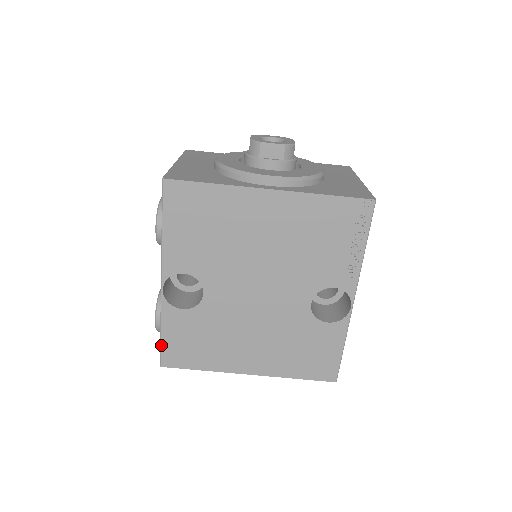
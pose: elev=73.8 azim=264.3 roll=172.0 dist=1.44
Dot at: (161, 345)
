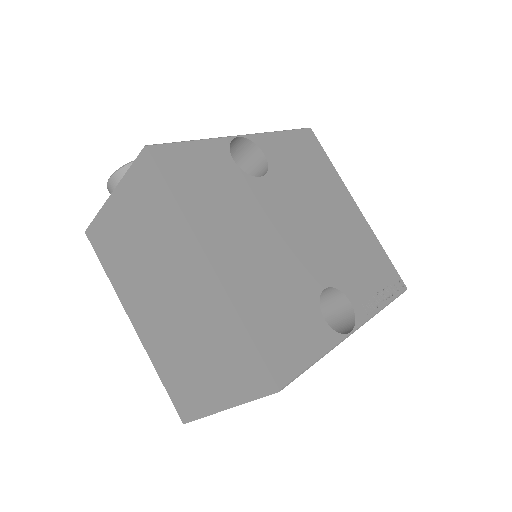
Dot at: (177, 143)
